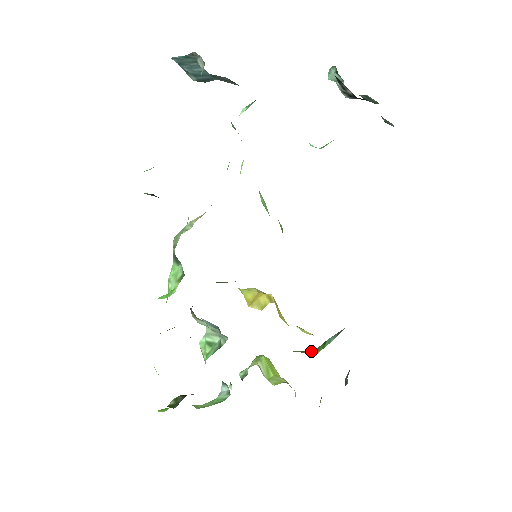
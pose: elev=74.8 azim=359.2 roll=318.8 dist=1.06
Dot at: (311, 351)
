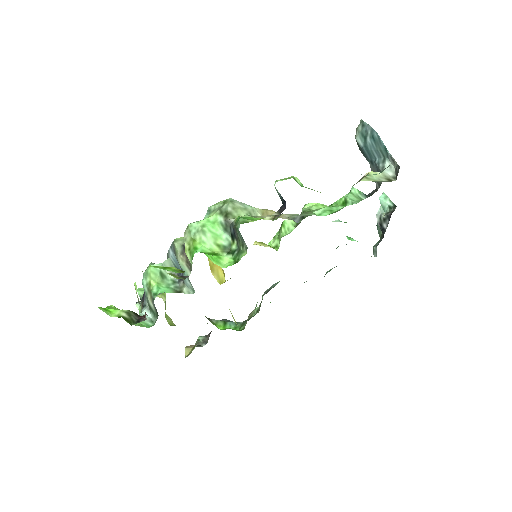
Dot at: (210, 319)
